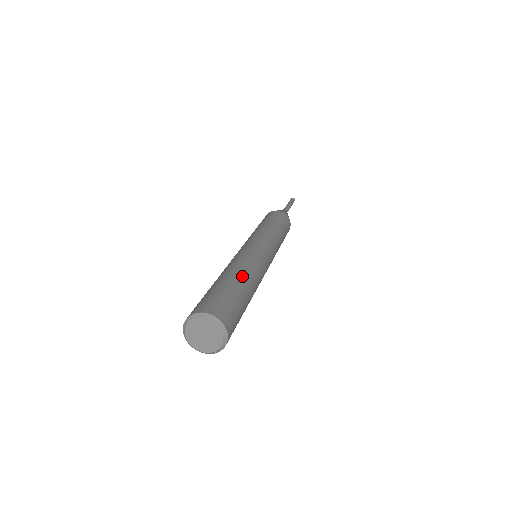
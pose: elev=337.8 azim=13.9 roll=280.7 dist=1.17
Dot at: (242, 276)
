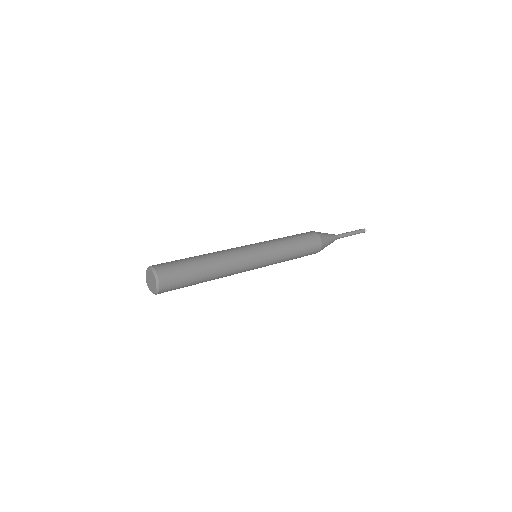
Dot at: (210, 265)
